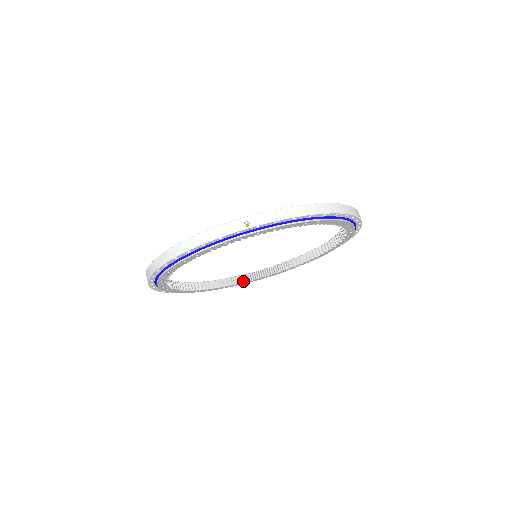
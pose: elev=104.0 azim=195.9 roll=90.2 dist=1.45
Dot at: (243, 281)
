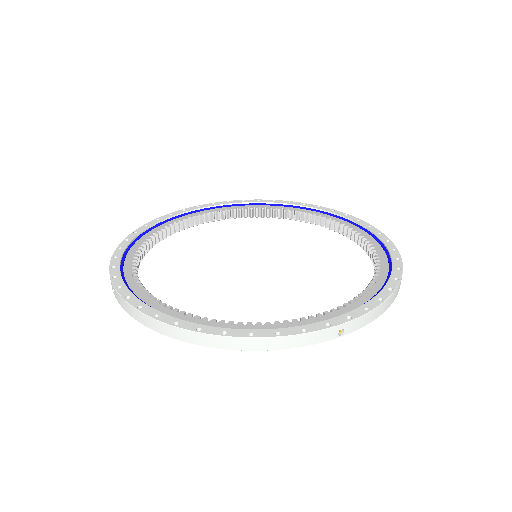
Dot at: (188, 224)
